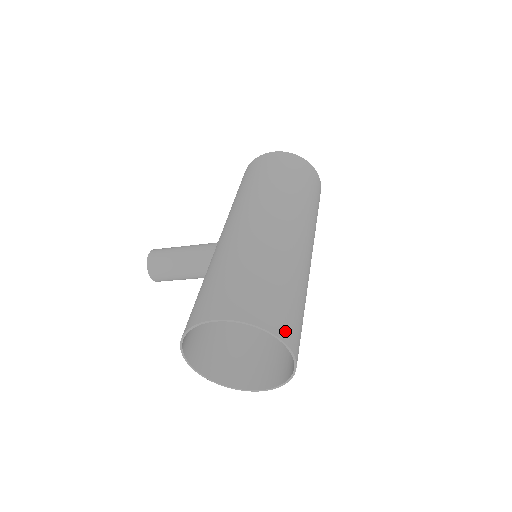
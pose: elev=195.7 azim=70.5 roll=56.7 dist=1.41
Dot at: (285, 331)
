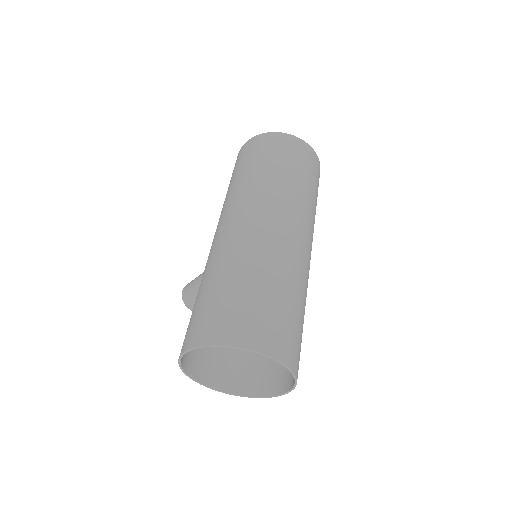
Dot at: (252, 337)
